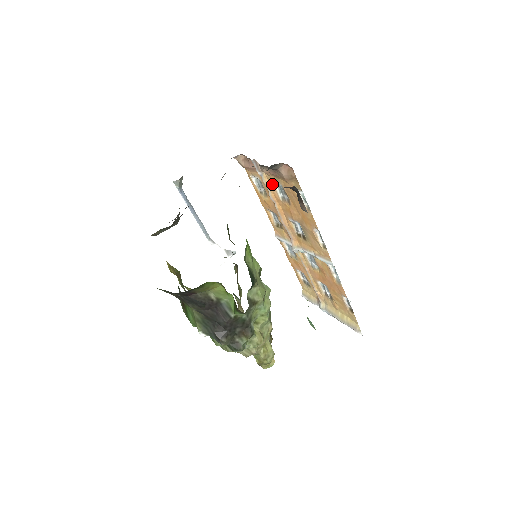
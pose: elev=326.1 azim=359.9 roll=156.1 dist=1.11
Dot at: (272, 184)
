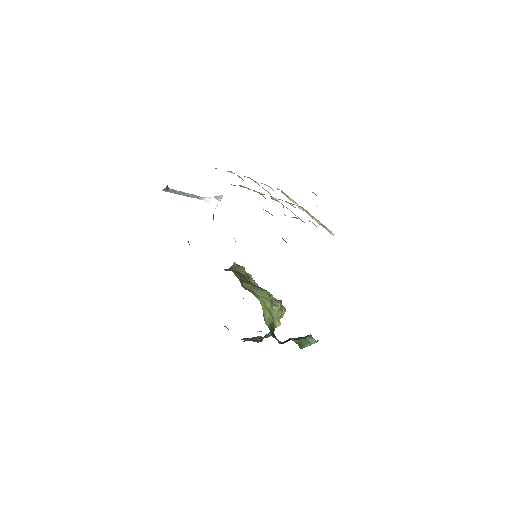
Dot at: occluded
